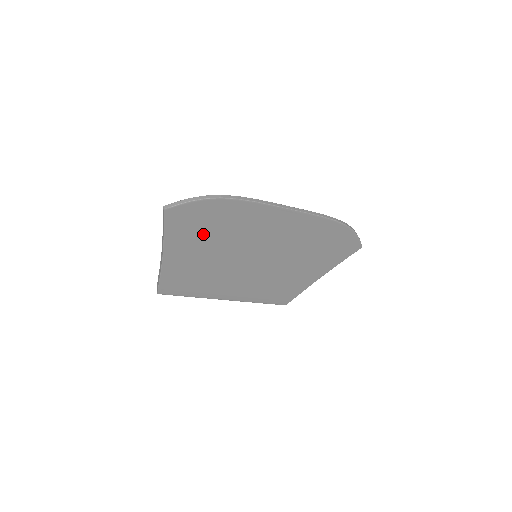
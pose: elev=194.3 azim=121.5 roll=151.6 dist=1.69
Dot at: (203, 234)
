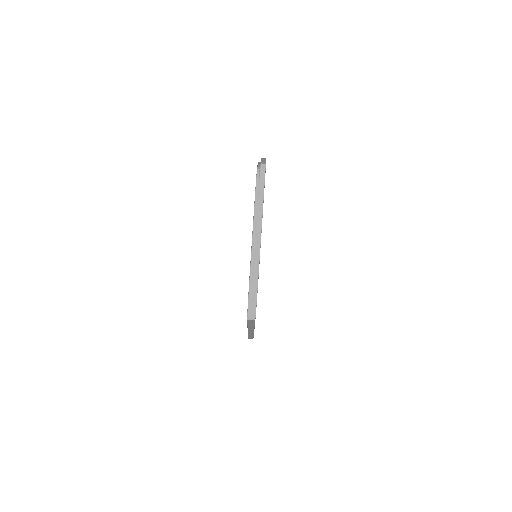
Dot at: occluded
